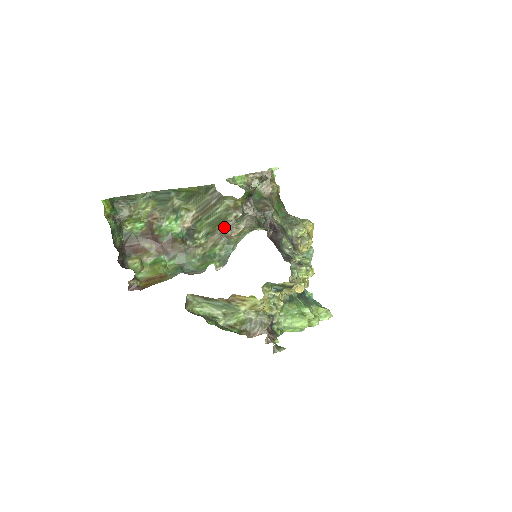
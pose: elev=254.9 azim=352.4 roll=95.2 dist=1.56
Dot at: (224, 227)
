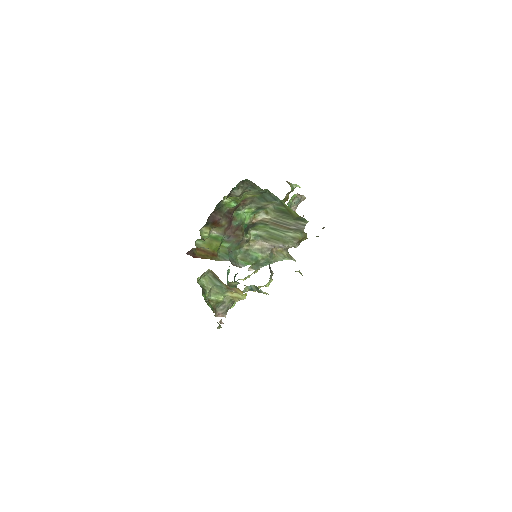
Dot at: (279, 246)
